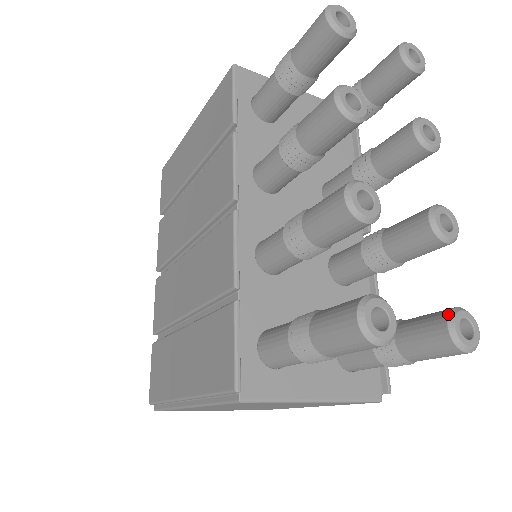
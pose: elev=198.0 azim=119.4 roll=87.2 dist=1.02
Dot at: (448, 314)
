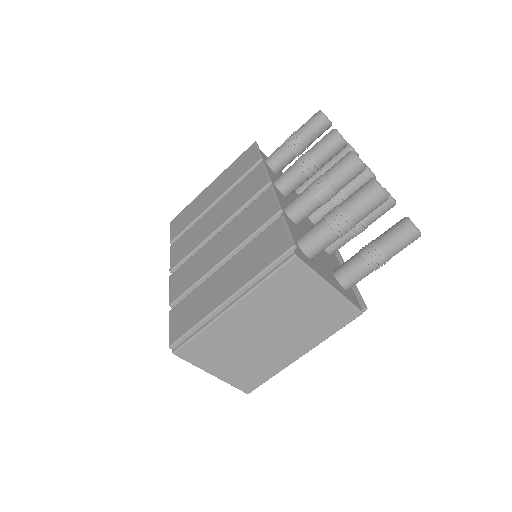
Dot at: (404, 217)
